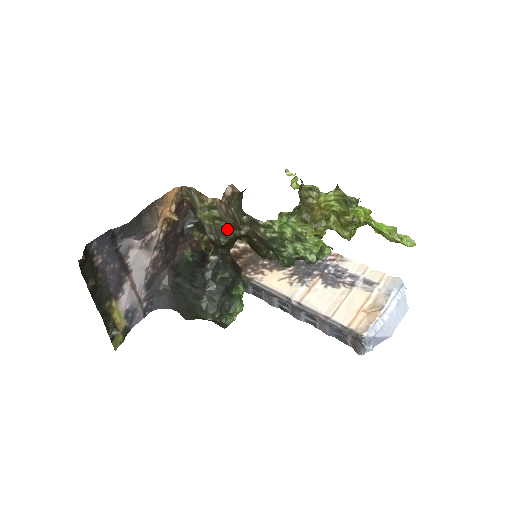
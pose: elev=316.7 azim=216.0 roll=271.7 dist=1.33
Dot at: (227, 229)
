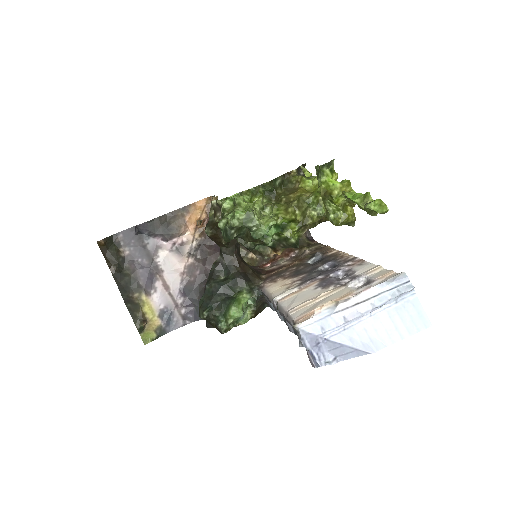
Dot at: (214, 221)
